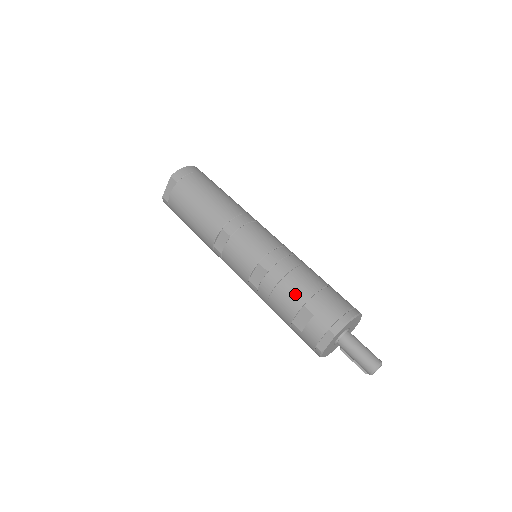
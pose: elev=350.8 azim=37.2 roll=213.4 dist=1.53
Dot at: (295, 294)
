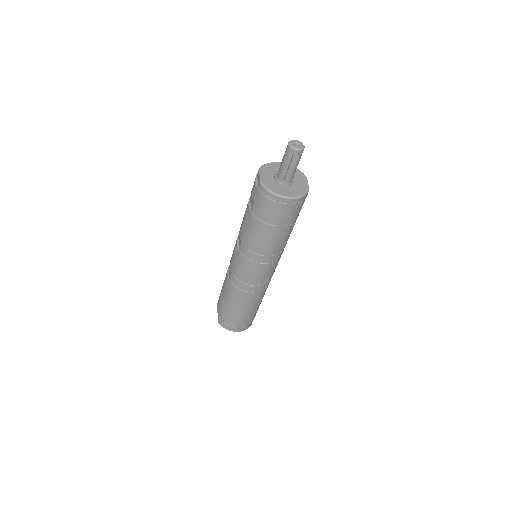
Dot at: occluded
